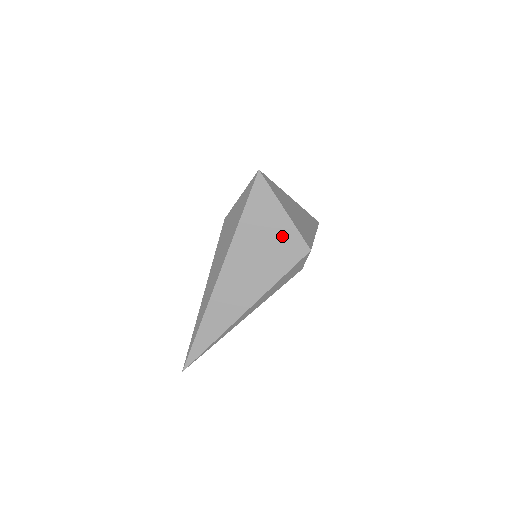
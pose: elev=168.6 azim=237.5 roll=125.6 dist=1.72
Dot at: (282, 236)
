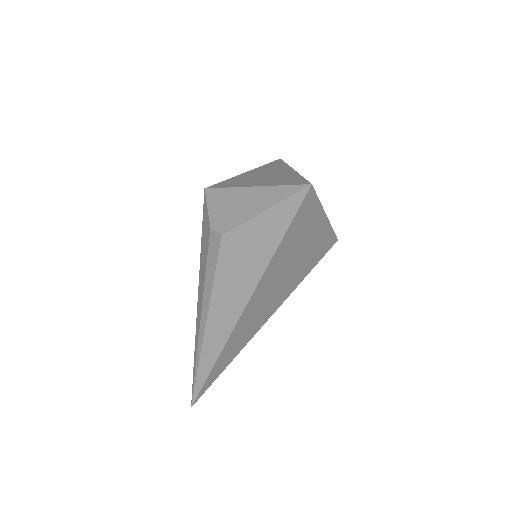
Dot at: (316, 242)
